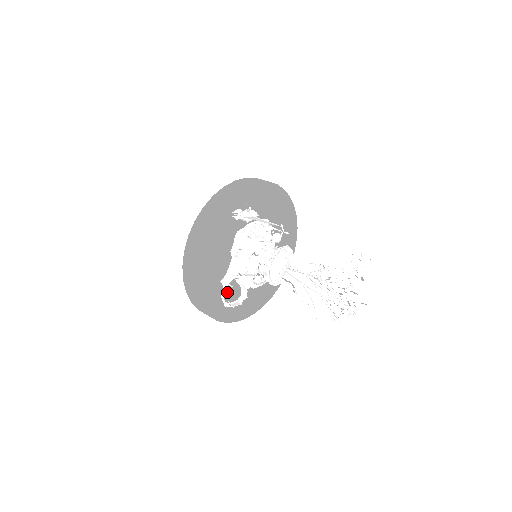
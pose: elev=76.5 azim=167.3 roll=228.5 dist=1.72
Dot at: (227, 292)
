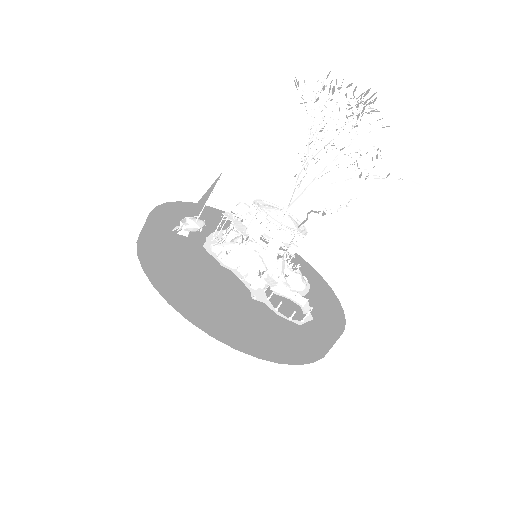
Dot at: (276, 304)
